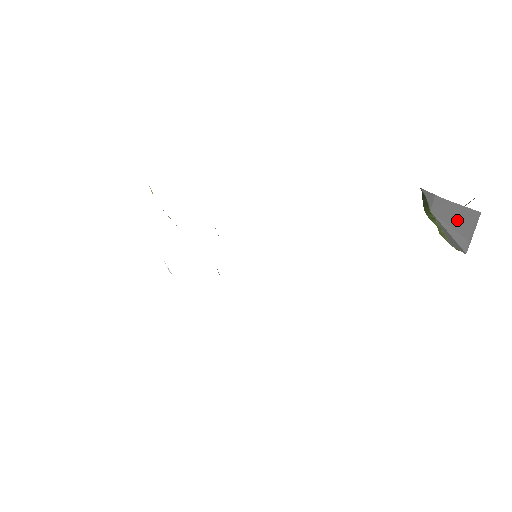
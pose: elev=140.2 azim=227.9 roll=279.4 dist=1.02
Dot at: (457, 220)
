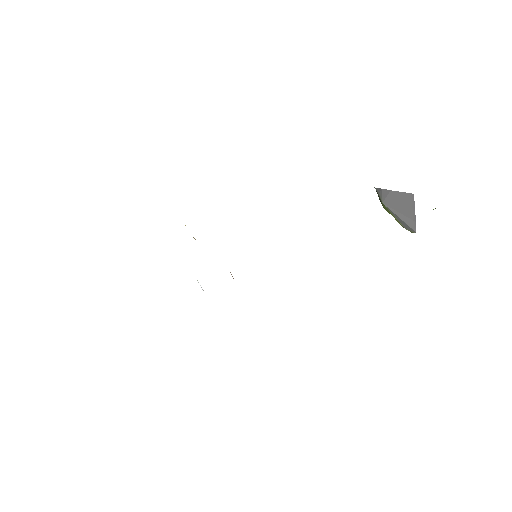
Dot at: (401, 205)
